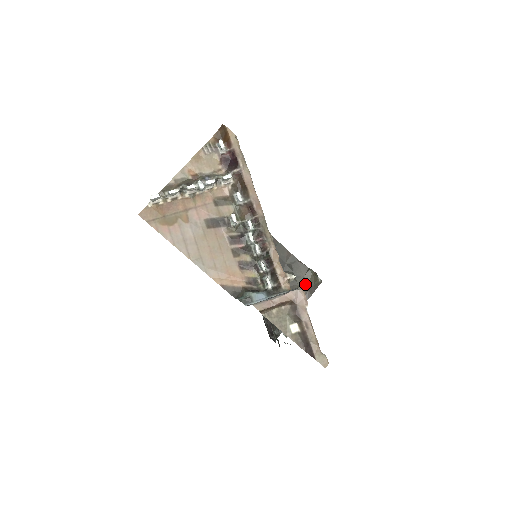
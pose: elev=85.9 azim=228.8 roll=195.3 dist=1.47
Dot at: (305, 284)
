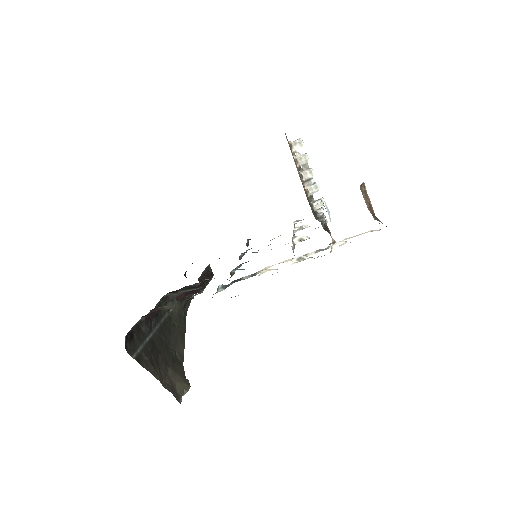
Dot at: (174, 378)
